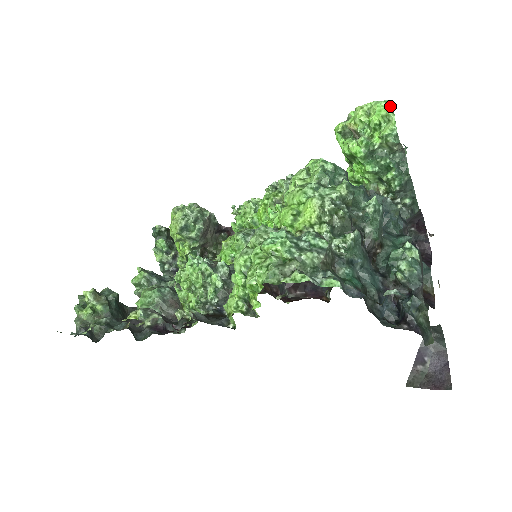
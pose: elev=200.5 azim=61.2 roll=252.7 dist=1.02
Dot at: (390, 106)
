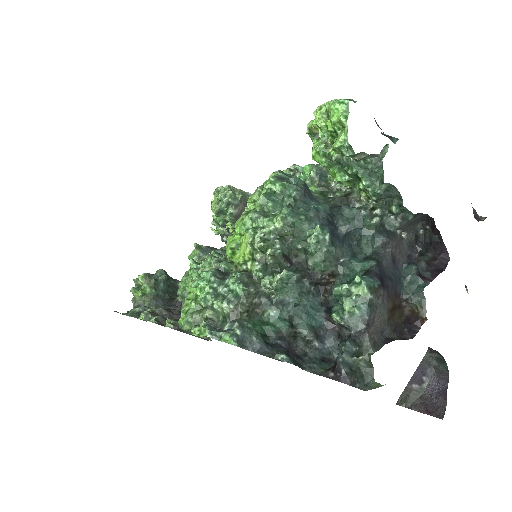
Dot at: (344, 109)
